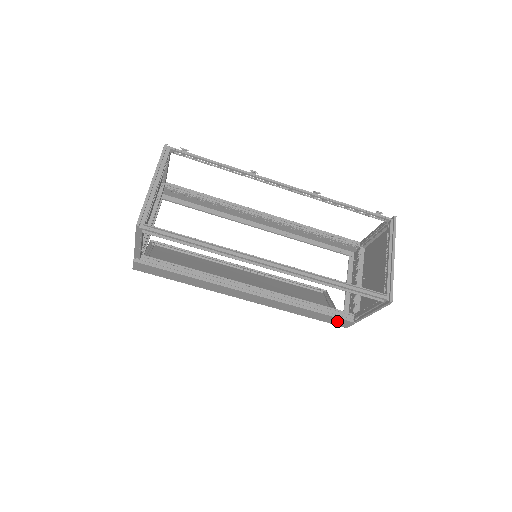
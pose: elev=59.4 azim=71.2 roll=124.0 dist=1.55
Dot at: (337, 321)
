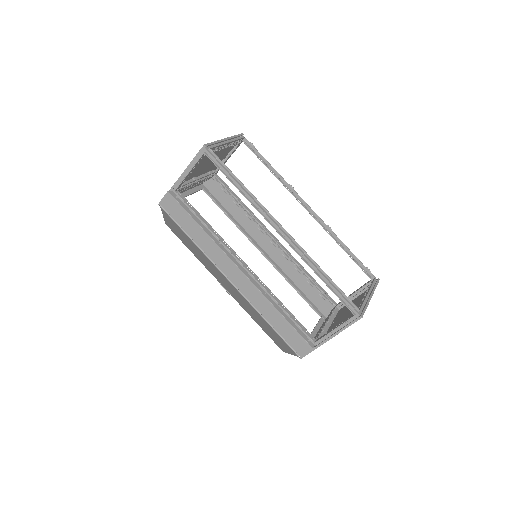
Dot at: (298, 342)
